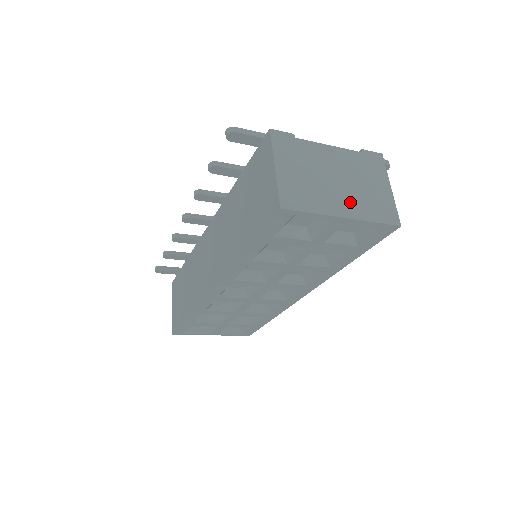
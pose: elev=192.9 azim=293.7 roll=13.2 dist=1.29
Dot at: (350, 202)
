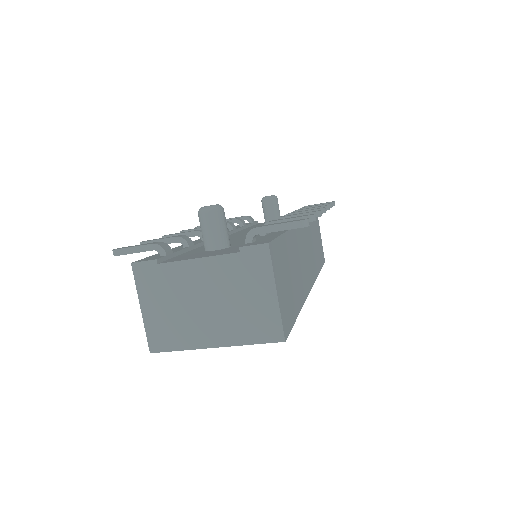
Dot at: (221, 327)
